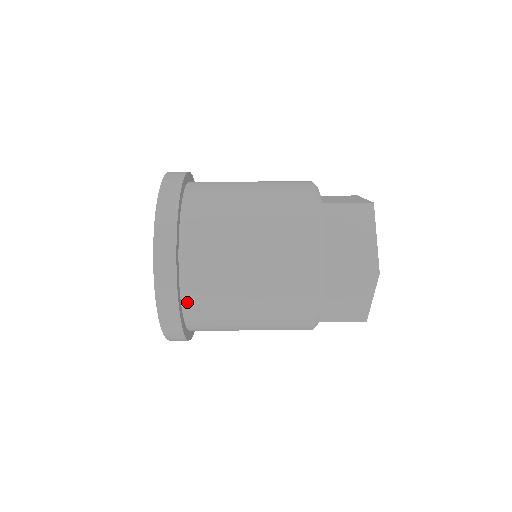
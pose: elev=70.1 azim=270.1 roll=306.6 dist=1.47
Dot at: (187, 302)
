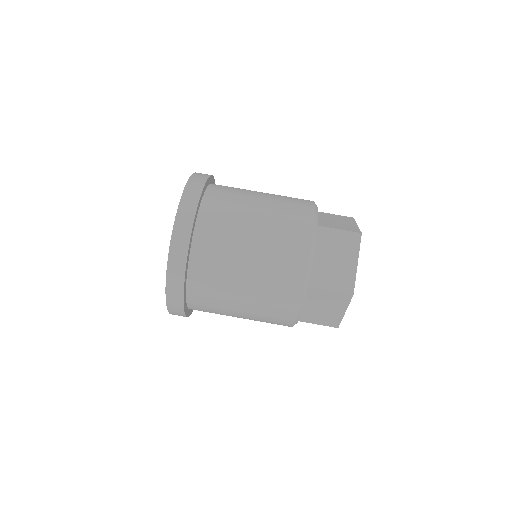
Dot at: (191, 290)
